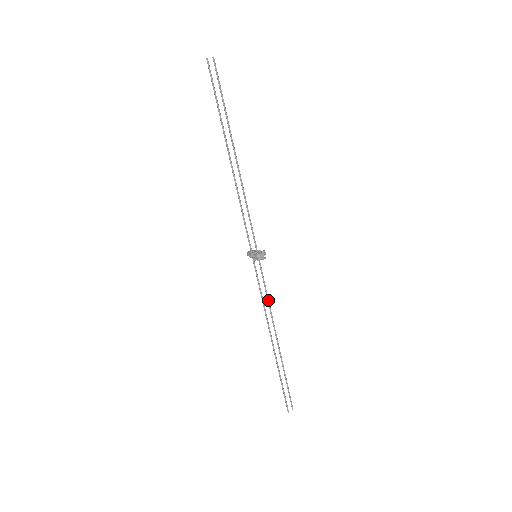
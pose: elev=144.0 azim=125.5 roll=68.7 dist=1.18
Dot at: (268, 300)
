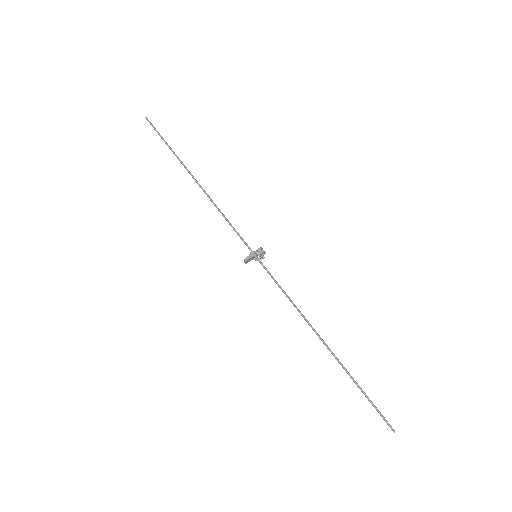
Dot at: (290, 299)
